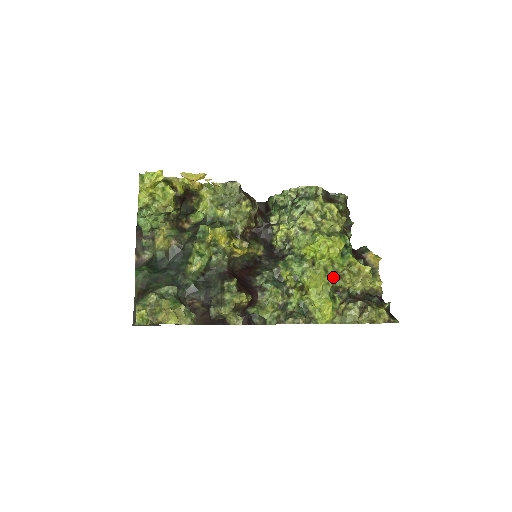
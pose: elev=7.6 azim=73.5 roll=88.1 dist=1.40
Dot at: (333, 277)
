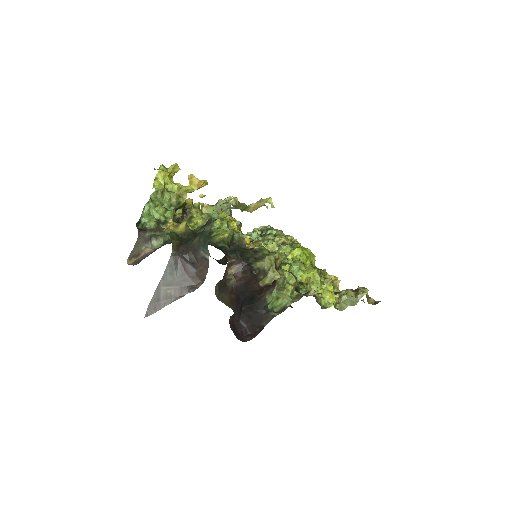
Dot at: (320, 275)
